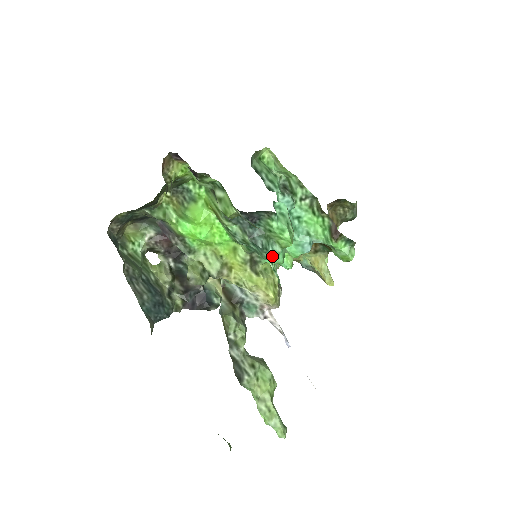
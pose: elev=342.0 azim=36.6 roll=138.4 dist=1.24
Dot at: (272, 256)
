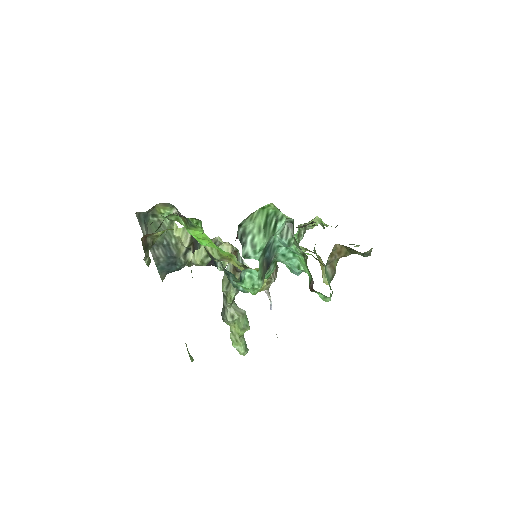
Dot at: (242, 291)
